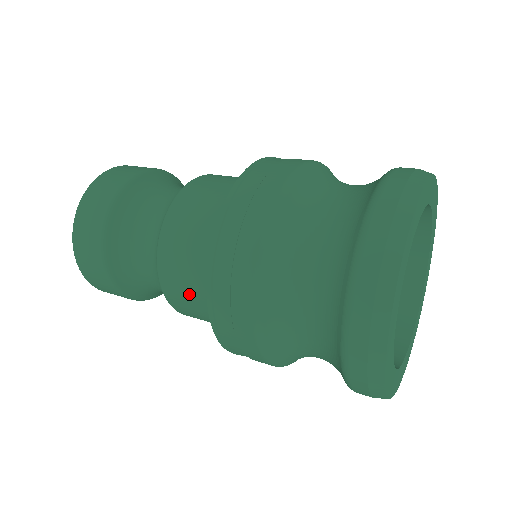
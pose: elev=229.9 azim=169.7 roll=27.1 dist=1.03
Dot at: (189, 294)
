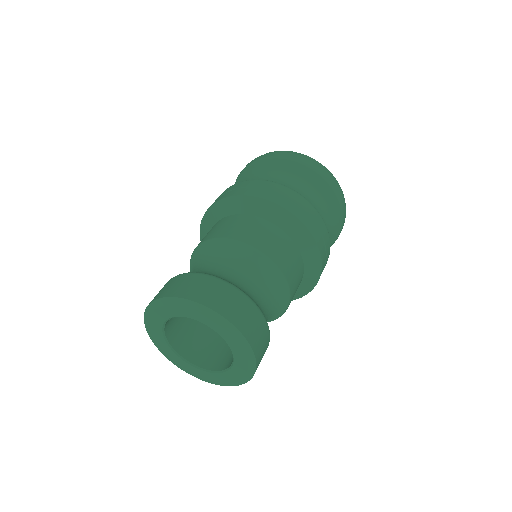
Dot at: (255, 228)
